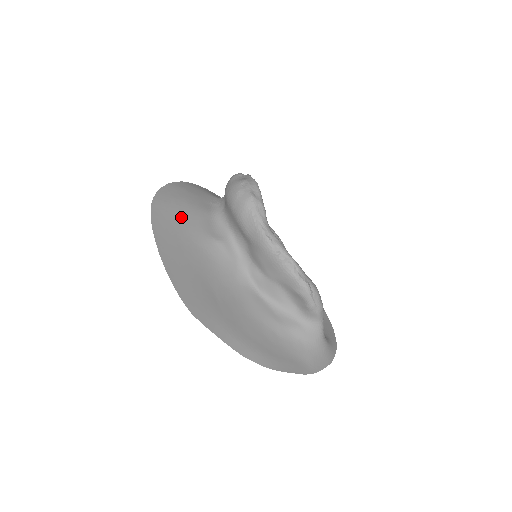
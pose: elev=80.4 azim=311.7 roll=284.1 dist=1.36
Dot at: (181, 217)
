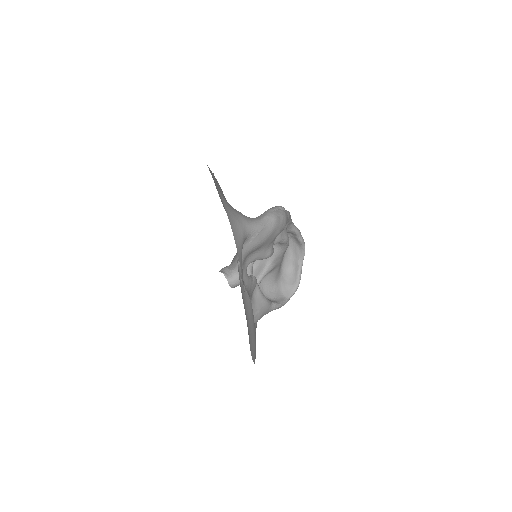
Dot at: occluded
